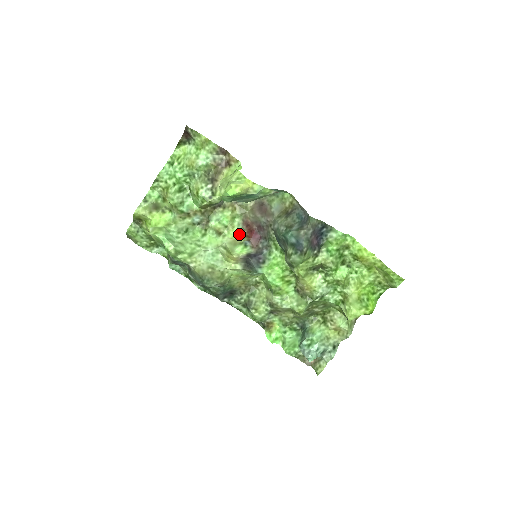
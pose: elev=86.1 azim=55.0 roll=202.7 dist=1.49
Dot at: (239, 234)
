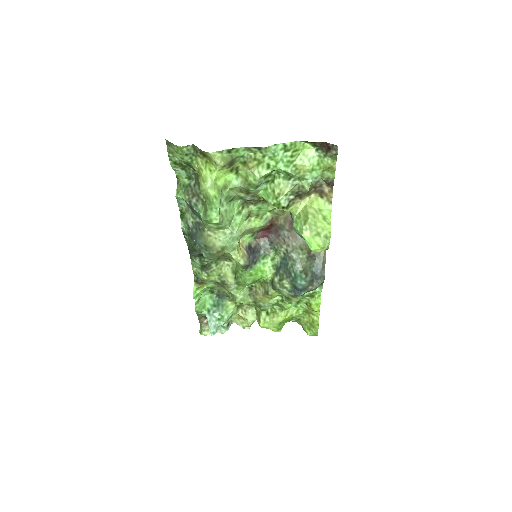
Dot at: (260, 227)
